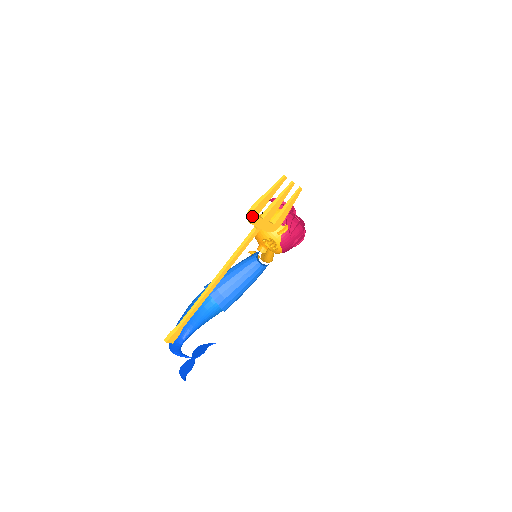
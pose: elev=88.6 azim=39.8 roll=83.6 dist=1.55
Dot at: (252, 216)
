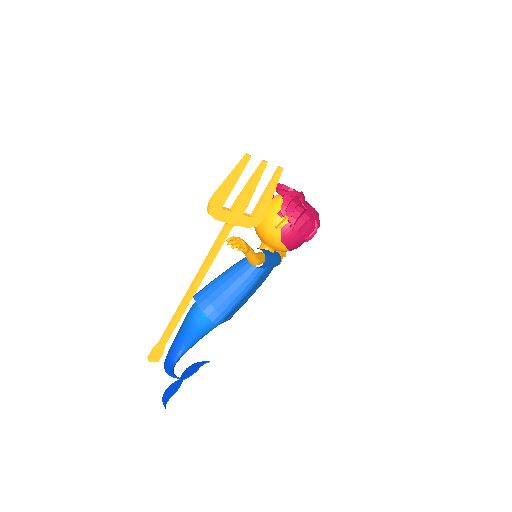
Dot at: (213, 210)
